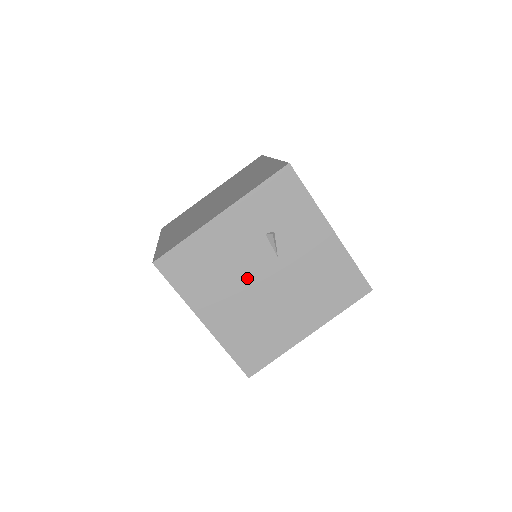
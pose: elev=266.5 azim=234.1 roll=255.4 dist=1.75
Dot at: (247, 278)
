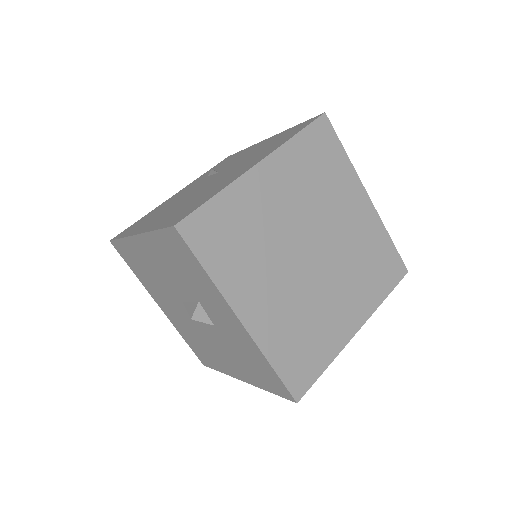
Dot at: occluded
